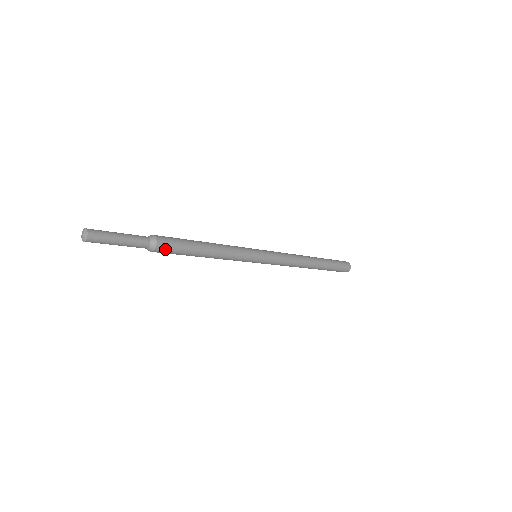
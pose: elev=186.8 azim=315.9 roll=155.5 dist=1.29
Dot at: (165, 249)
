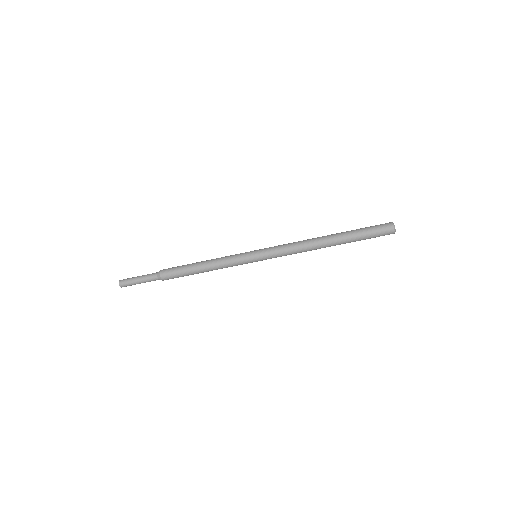
Dot at: (167, 271)
